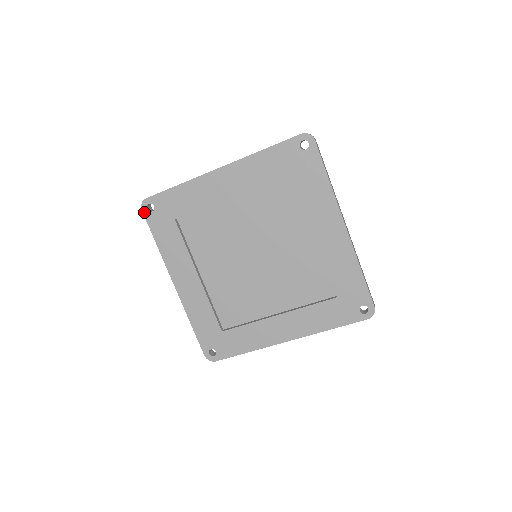
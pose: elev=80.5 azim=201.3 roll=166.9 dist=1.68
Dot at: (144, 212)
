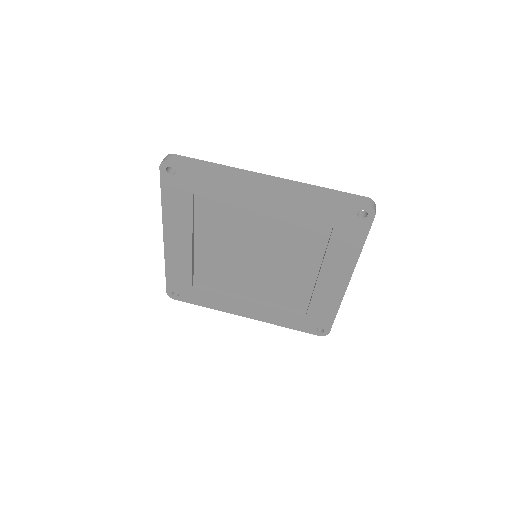
Dot at: (177, 299)
